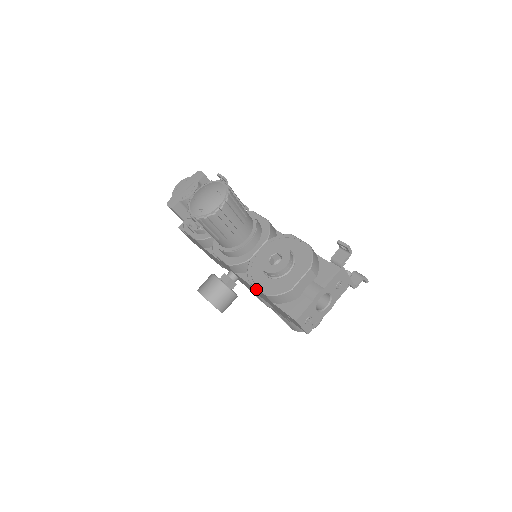
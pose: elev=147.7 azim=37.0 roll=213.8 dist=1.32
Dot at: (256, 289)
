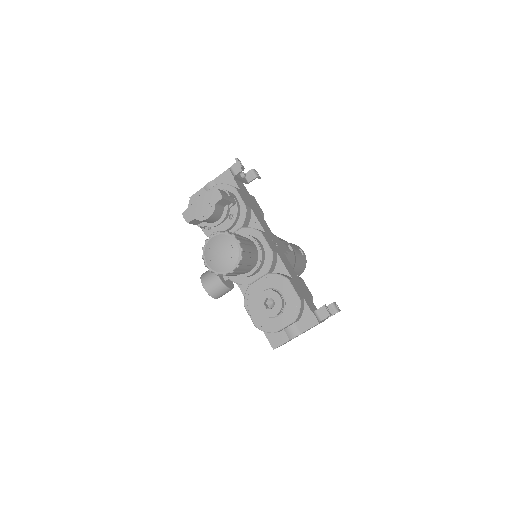
Dot at: occluded
